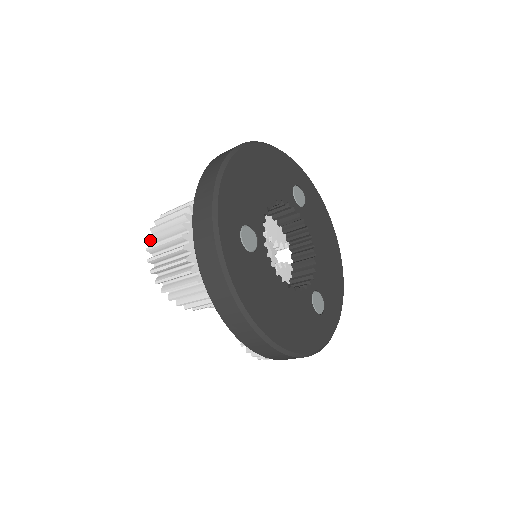
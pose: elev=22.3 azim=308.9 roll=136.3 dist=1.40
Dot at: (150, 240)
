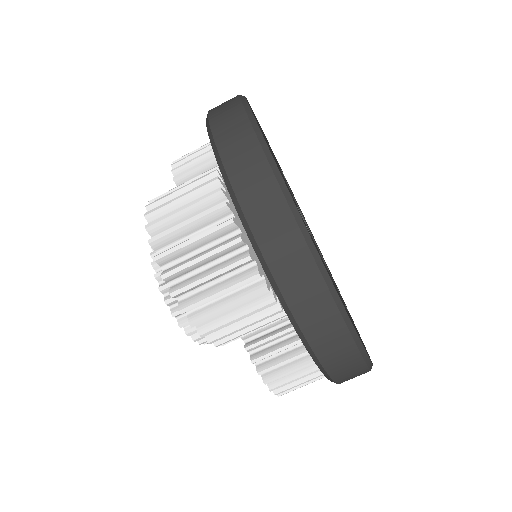
Dot at: (155, 243)
